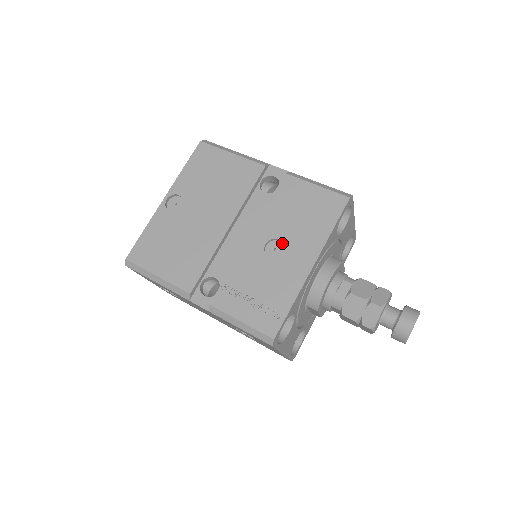
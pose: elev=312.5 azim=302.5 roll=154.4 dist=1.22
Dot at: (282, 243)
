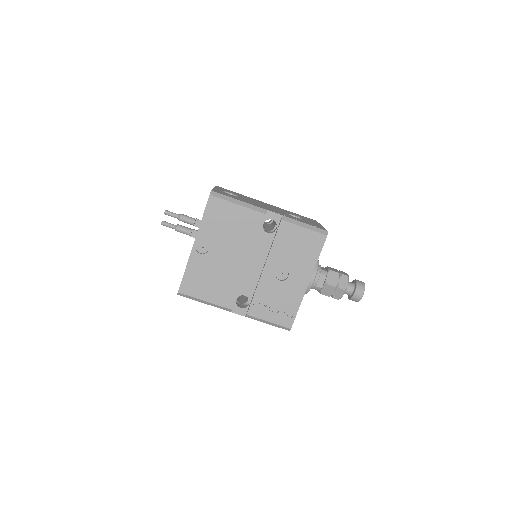
Dot at: (286, 269)
